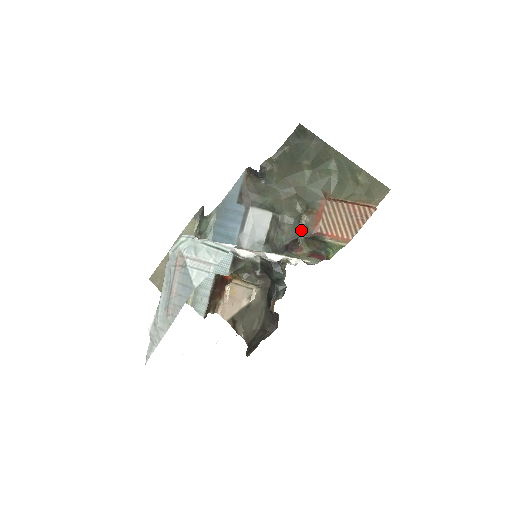
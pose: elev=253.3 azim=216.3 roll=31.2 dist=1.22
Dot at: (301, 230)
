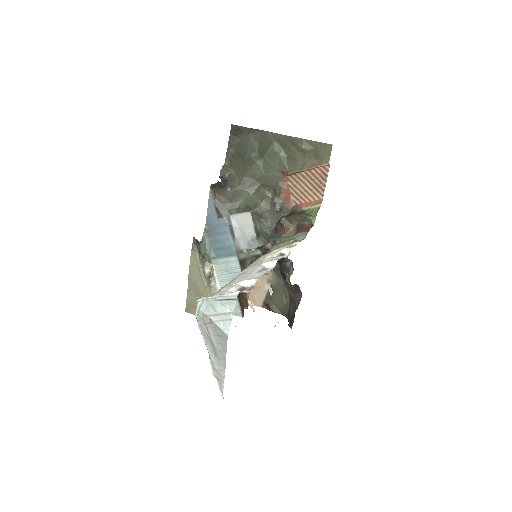
Dot at: (279, 211)
